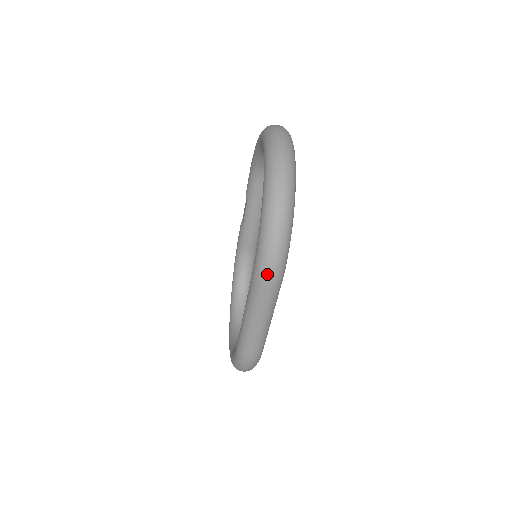
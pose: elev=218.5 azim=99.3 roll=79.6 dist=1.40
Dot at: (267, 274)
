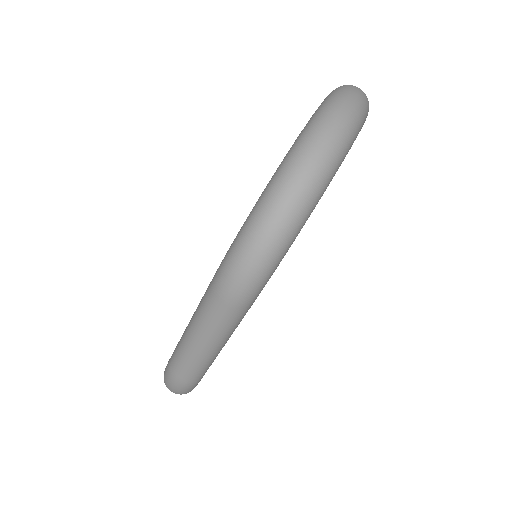
Dot at: (230, 282)
